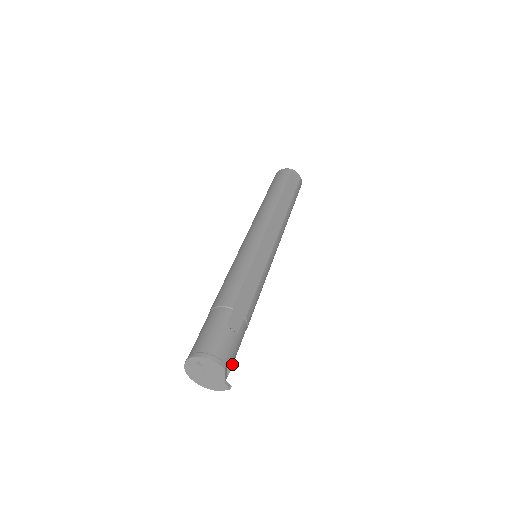
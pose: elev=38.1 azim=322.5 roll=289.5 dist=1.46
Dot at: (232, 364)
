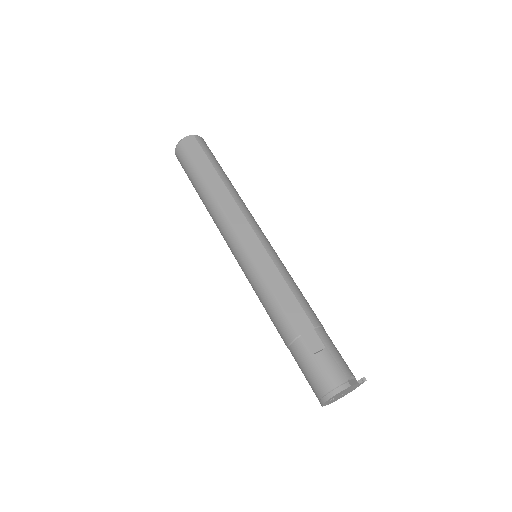
Dot at: (348, 370)
